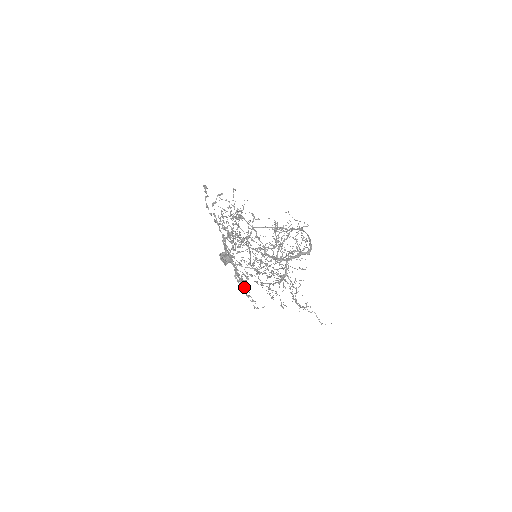
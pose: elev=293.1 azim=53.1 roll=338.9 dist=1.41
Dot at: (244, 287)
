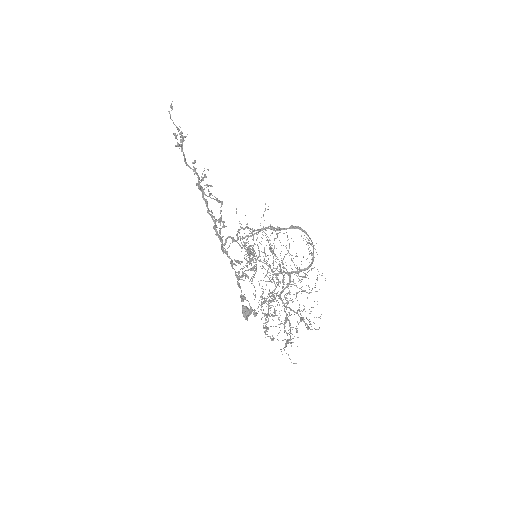
Dot at: occluded
